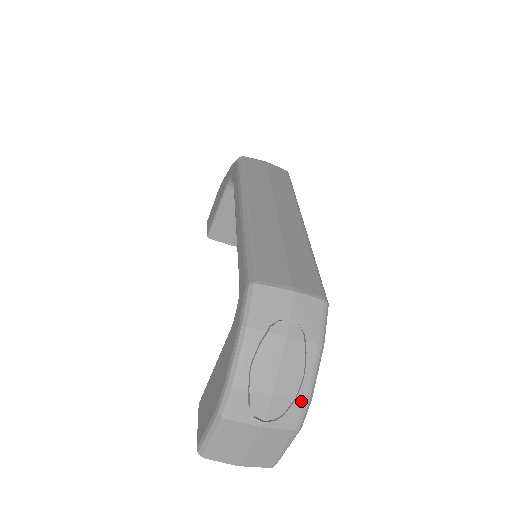
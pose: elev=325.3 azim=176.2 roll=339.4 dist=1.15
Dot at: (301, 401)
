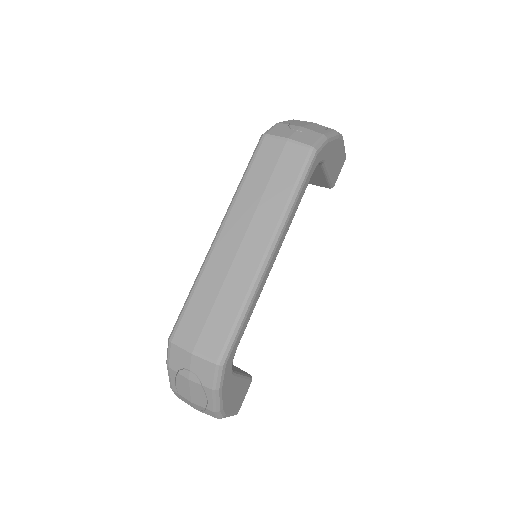
Dot at: (210, 411)
